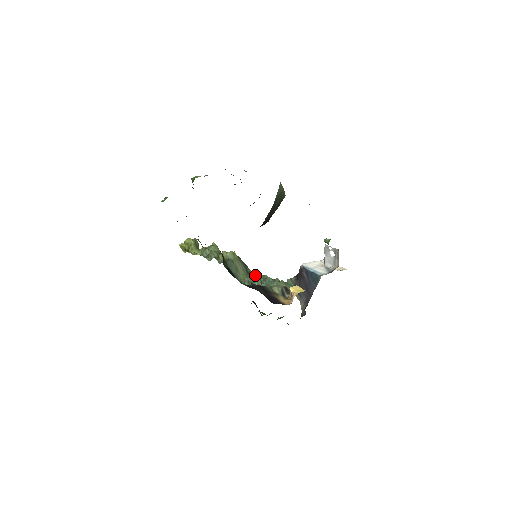
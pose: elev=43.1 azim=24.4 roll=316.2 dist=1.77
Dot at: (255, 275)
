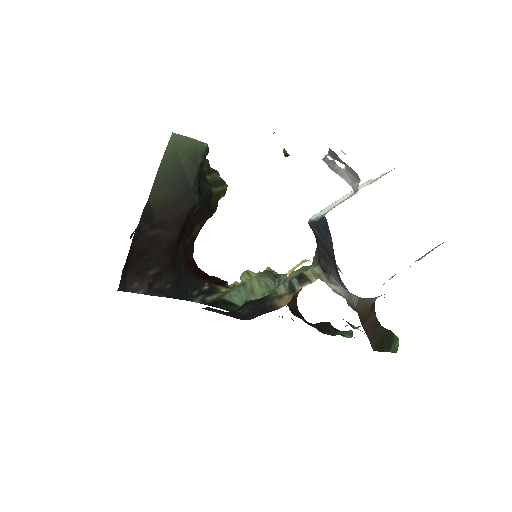
Dot at: (275, 284)
